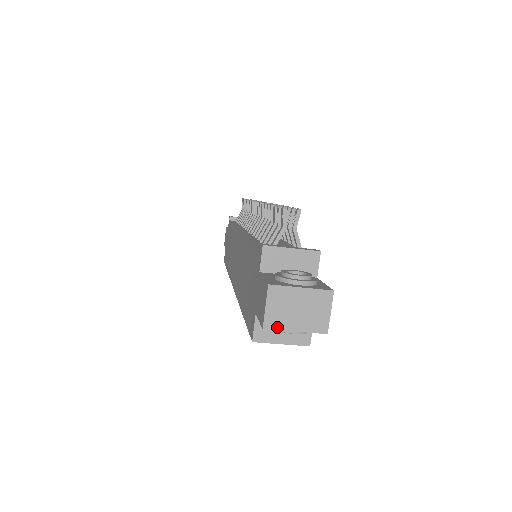
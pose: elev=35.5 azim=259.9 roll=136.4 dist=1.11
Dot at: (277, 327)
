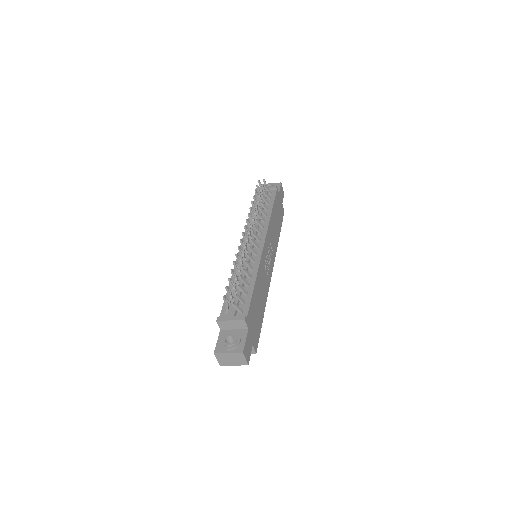
Dot at: (225, 365)
